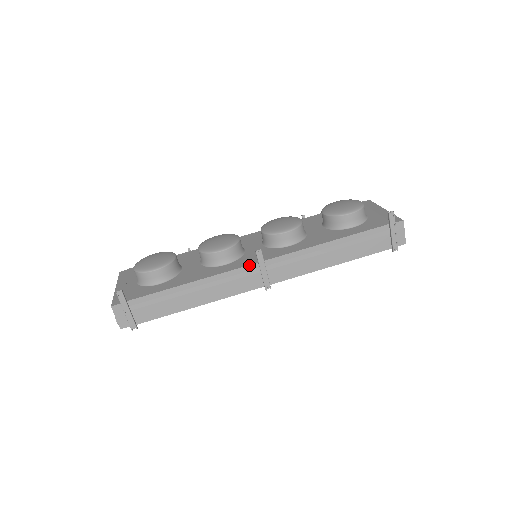
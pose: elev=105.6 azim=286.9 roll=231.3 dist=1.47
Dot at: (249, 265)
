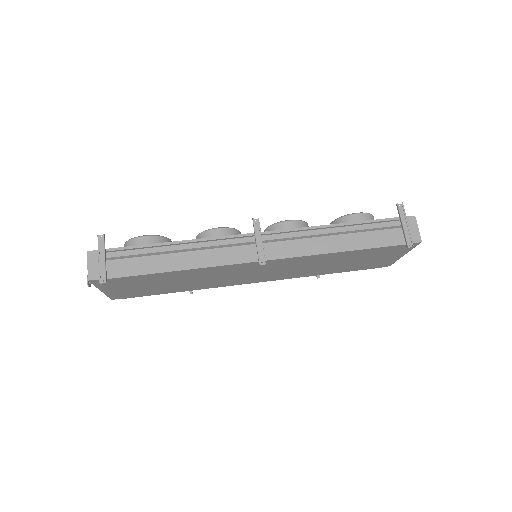
Dot at: (244, 234)
